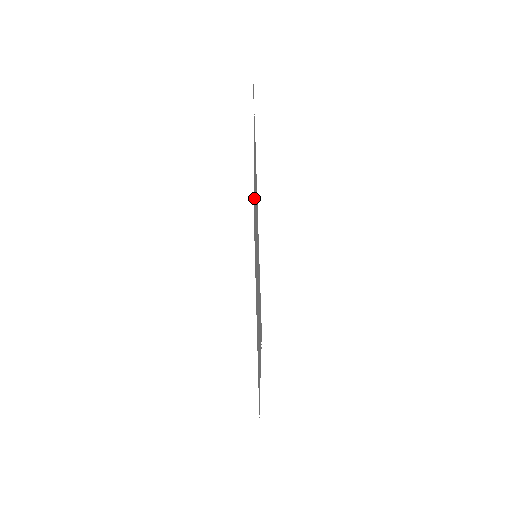
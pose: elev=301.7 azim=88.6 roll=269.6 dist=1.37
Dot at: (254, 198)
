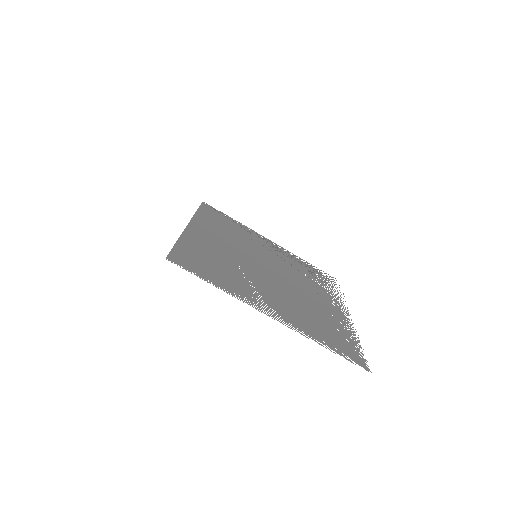
Dot at: (208, 232)
